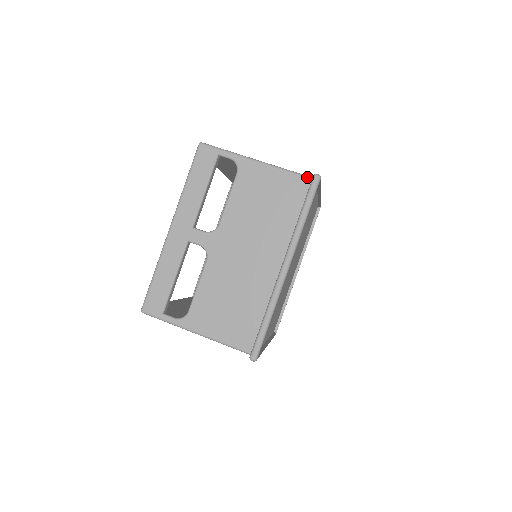
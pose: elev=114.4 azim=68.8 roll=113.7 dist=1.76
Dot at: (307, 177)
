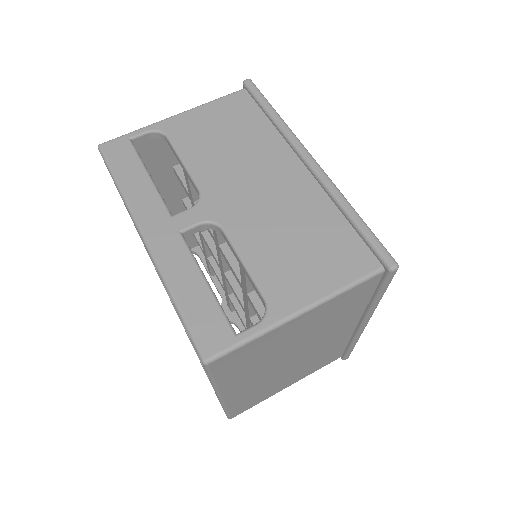
Dot at: (239, 90)
